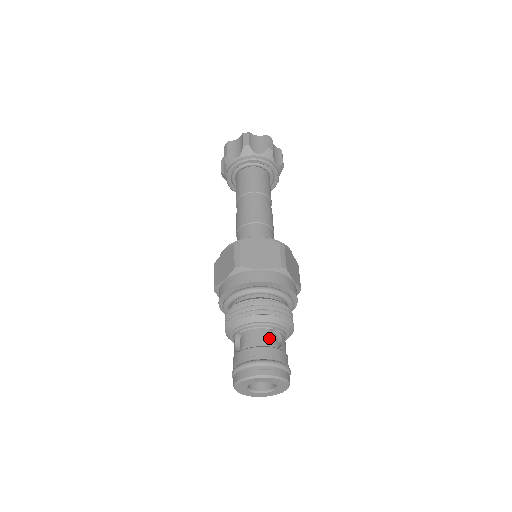
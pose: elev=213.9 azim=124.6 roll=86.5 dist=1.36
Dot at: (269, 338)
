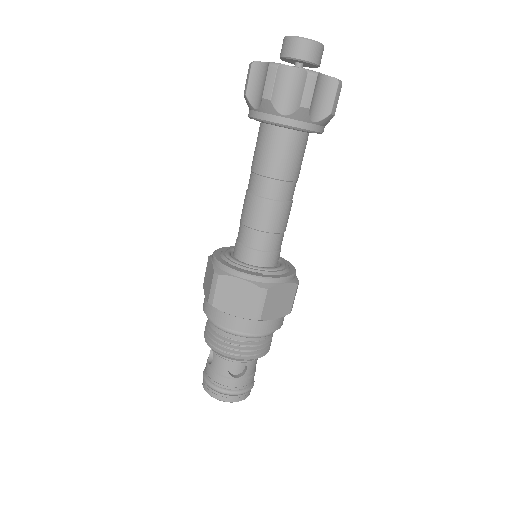
Dot at: (234, 365)
